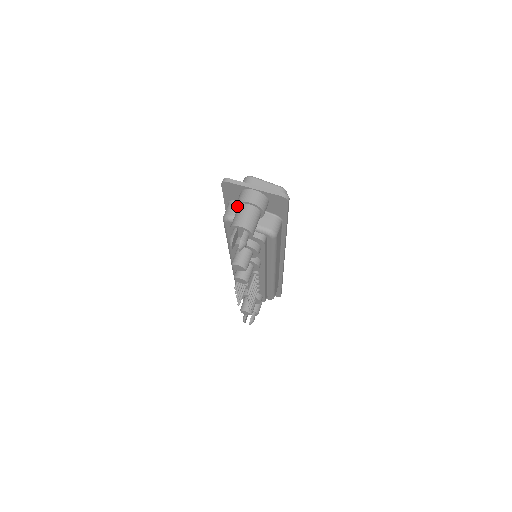
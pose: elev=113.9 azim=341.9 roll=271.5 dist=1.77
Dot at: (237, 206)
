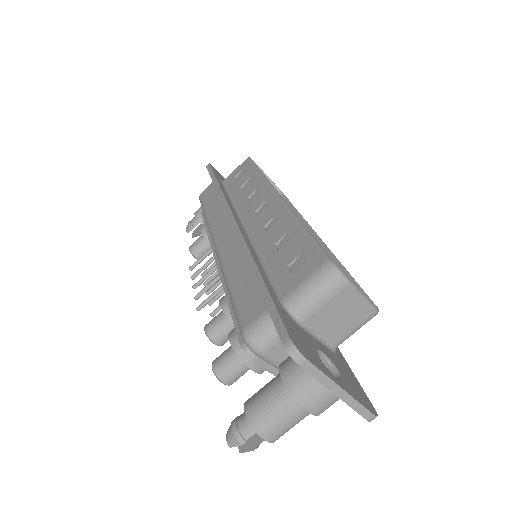
Dot at: (283, 377)
